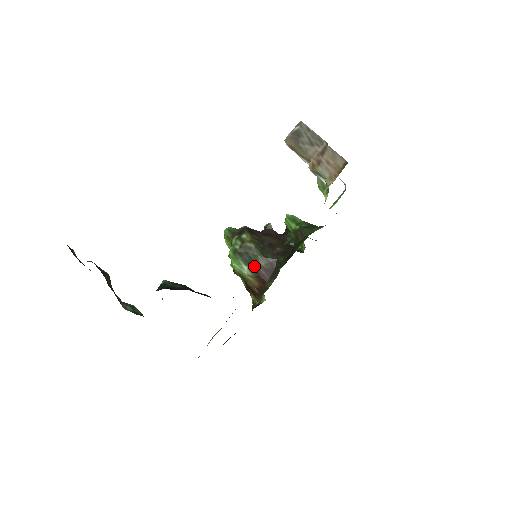
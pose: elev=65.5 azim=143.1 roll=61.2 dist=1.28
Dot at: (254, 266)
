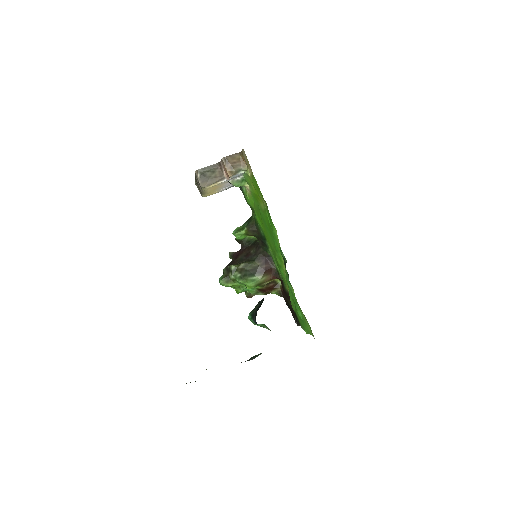
Dot at: (257, 271)
